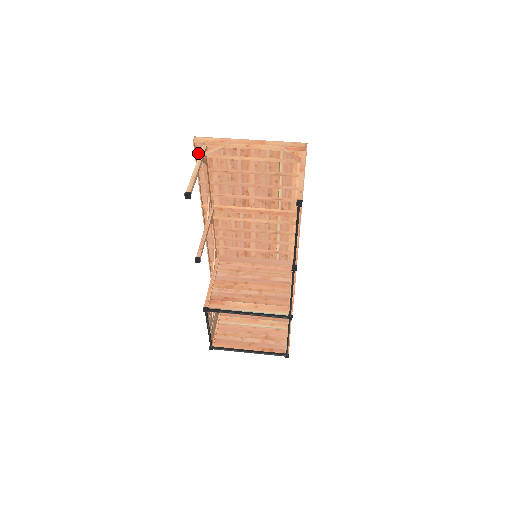
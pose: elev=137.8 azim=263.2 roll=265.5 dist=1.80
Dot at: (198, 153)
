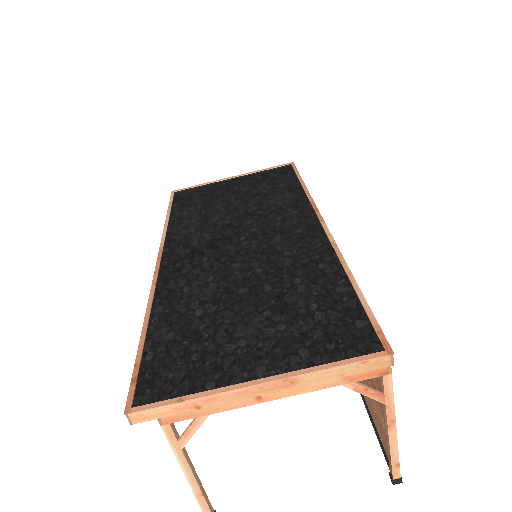
Dot at: (139, 386)
